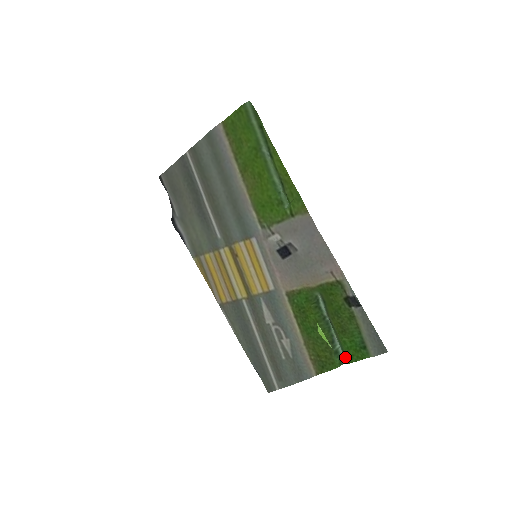
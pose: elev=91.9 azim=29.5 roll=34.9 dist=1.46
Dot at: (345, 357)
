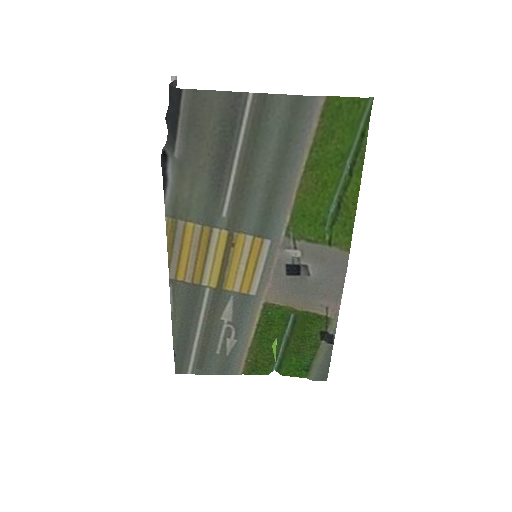
Dot at: (279, 368)
